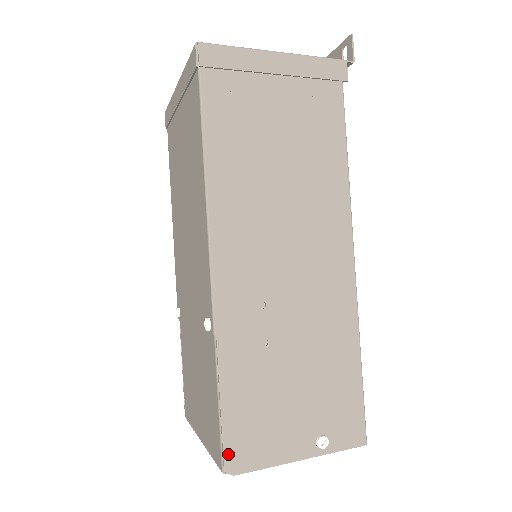
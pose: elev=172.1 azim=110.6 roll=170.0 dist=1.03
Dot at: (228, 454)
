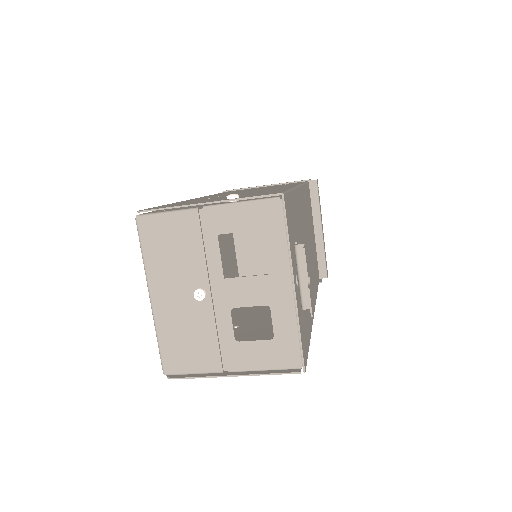
Dot at: (146, 209)
